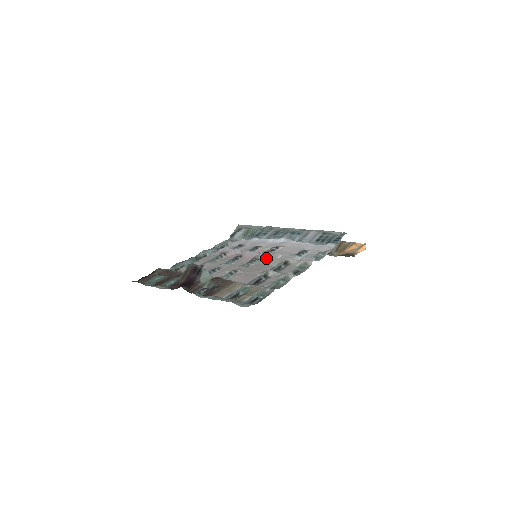
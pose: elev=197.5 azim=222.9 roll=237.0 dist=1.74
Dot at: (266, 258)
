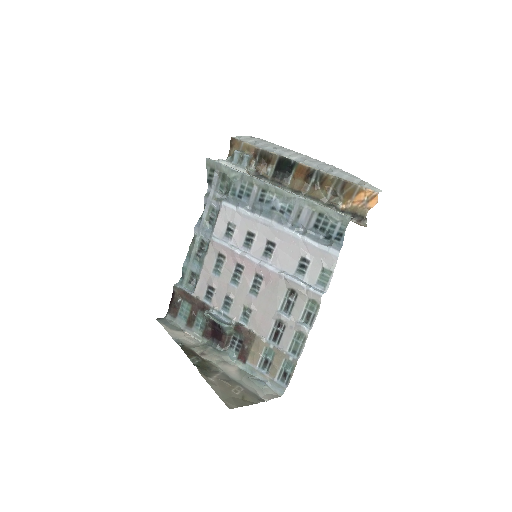
Dot at: (270, 279)
